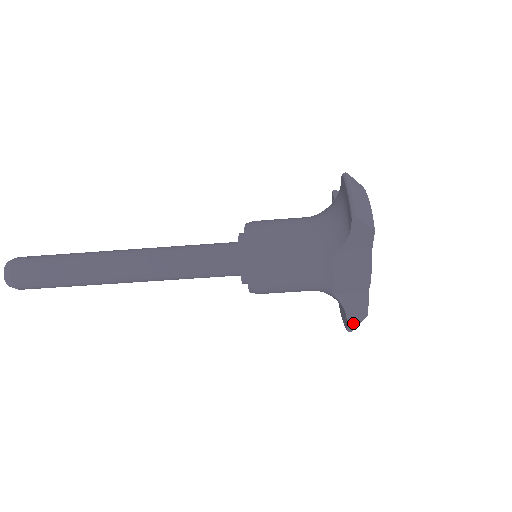
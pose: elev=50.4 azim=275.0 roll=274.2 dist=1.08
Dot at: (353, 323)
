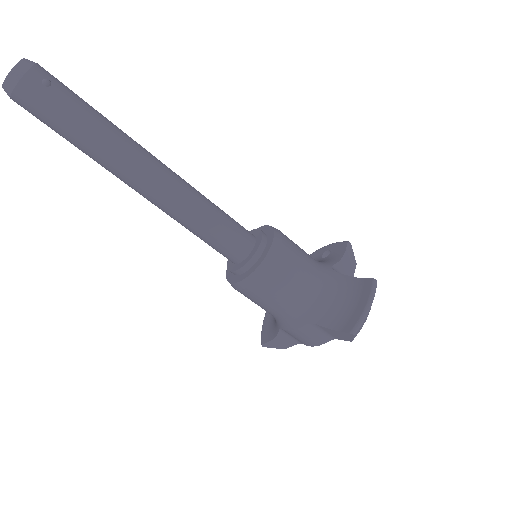
Dot at: (271, 345)
